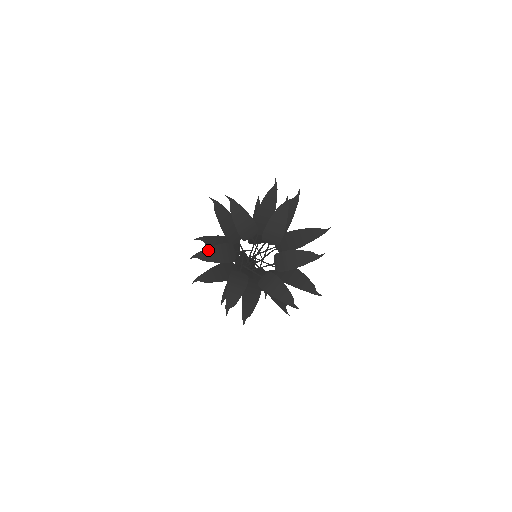
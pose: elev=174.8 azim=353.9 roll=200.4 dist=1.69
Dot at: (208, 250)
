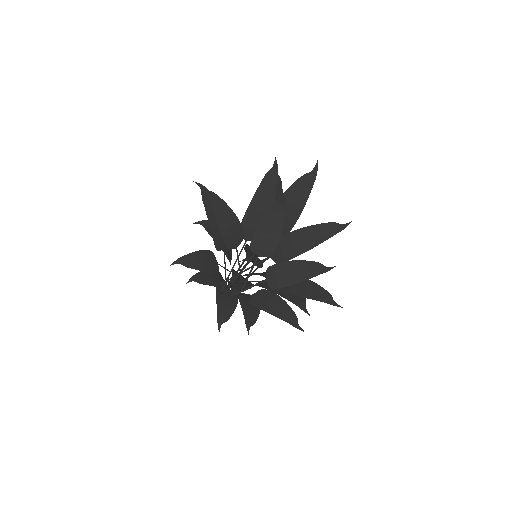
Dot at: (191, 255)
